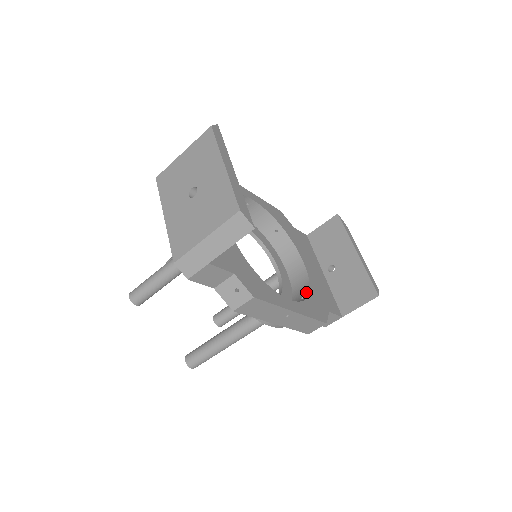
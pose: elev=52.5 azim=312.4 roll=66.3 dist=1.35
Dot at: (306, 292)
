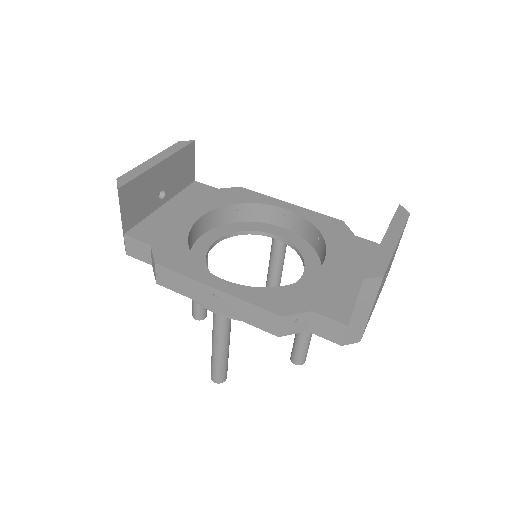
Dot at: (290, 287)
